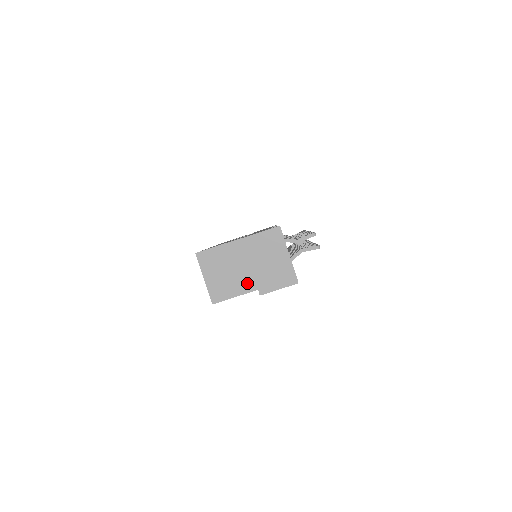
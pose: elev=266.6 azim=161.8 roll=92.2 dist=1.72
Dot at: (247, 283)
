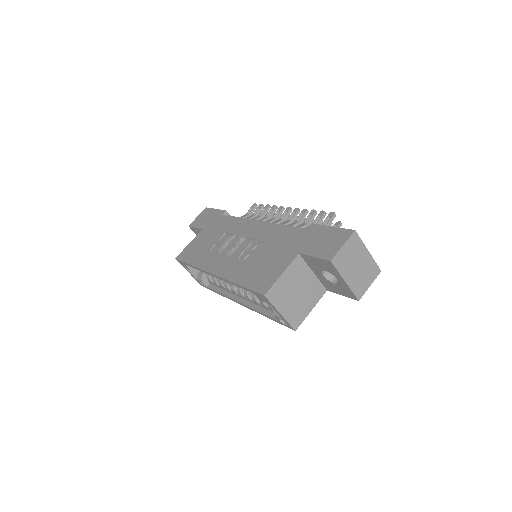
Dot at: (315, 293)
